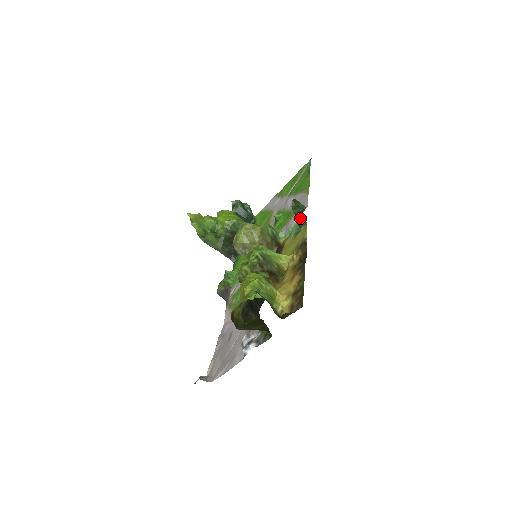
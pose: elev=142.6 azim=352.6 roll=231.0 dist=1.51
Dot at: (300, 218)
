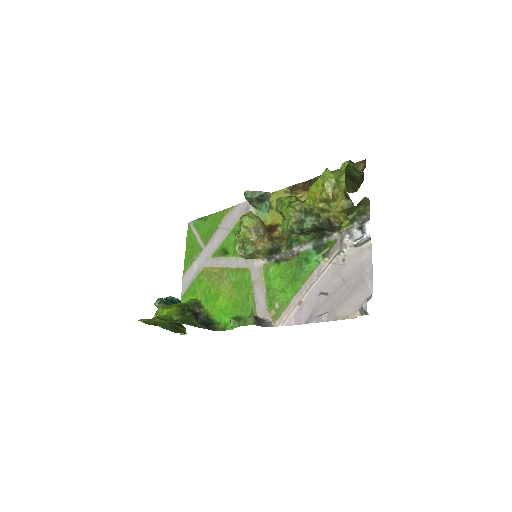
Dot at: (262, 196)
